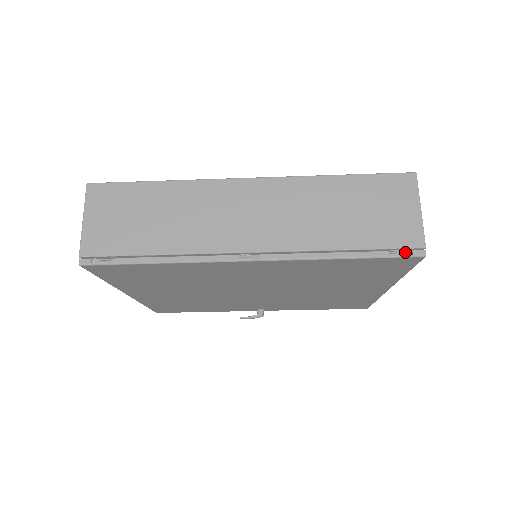
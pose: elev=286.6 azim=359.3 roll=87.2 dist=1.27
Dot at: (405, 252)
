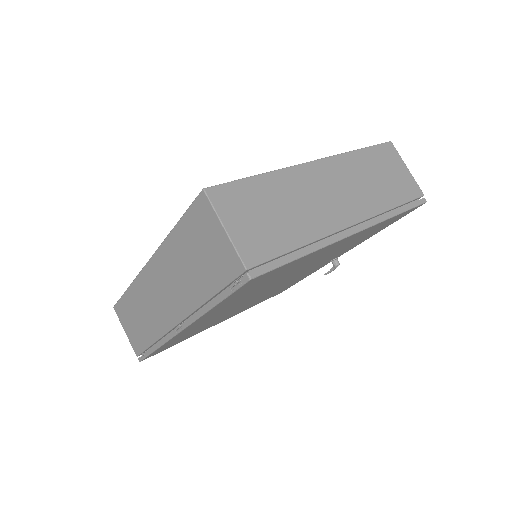
Dot at: occluded
